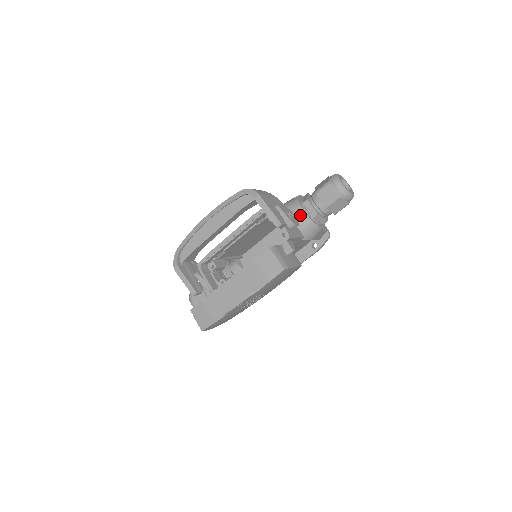
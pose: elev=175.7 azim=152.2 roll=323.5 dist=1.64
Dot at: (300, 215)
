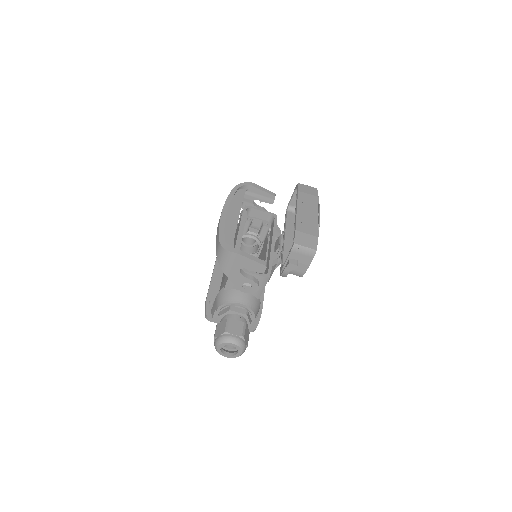
Dot at: occluded
